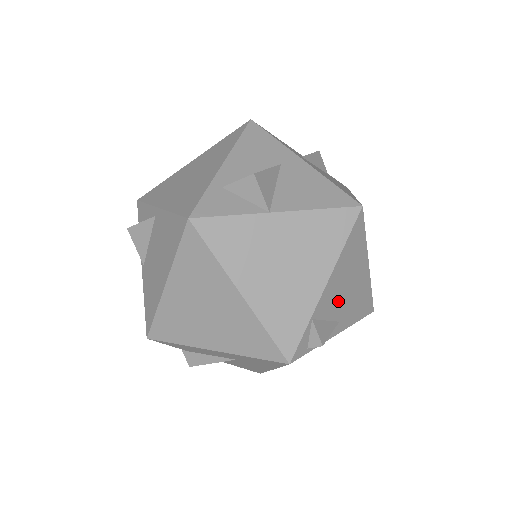
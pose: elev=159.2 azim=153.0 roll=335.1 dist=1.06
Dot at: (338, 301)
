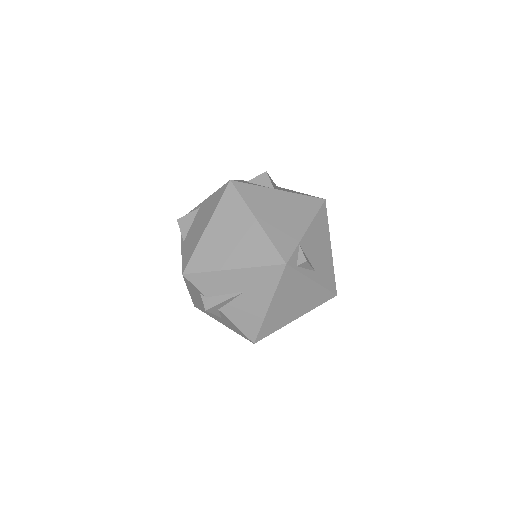
Dot at: (314, 252)
